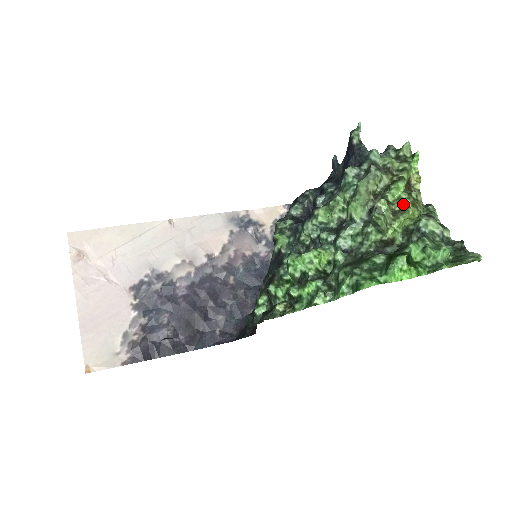
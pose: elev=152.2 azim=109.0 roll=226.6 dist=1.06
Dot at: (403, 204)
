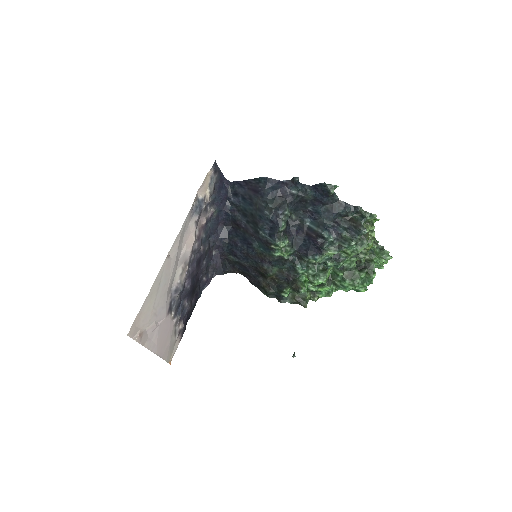
Dot at: (371, 247)
